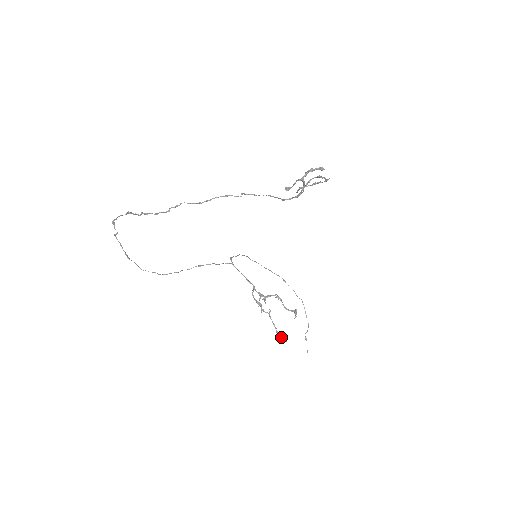
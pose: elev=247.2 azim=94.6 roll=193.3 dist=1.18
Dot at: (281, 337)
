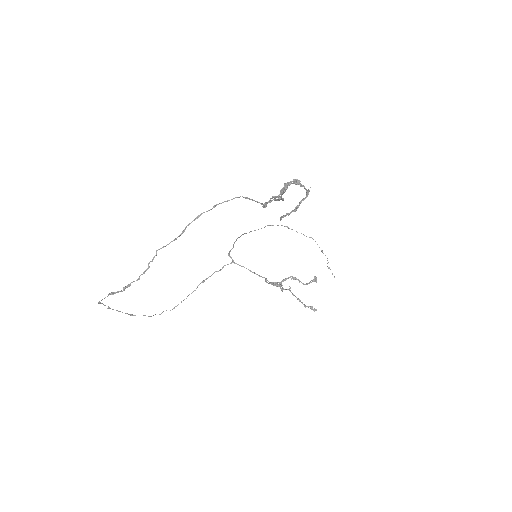
Dot at: occluded
